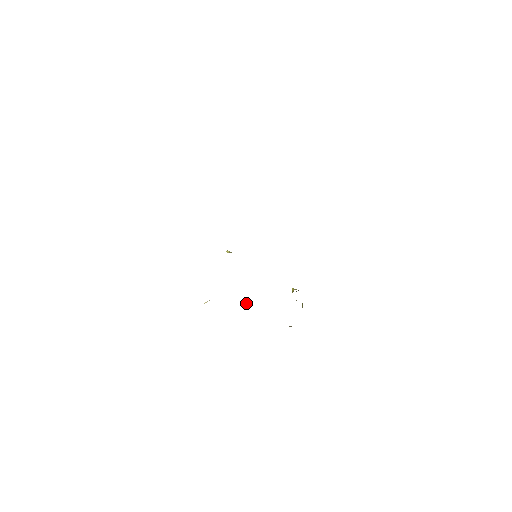
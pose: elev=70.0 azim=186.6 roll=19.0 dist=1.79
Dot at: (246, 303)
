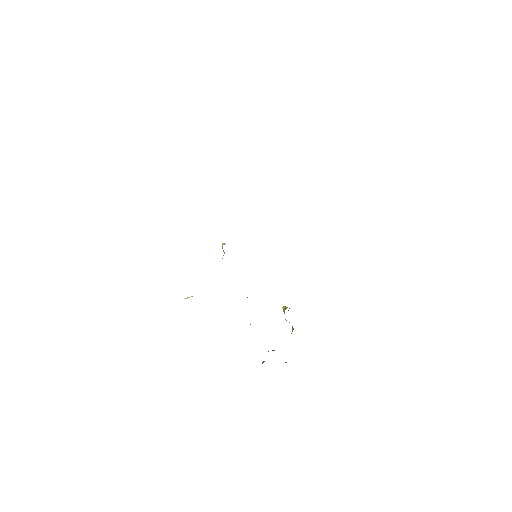
Dot at: occluded
